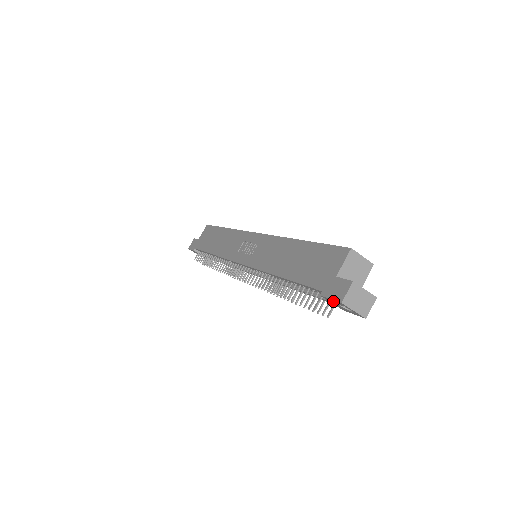
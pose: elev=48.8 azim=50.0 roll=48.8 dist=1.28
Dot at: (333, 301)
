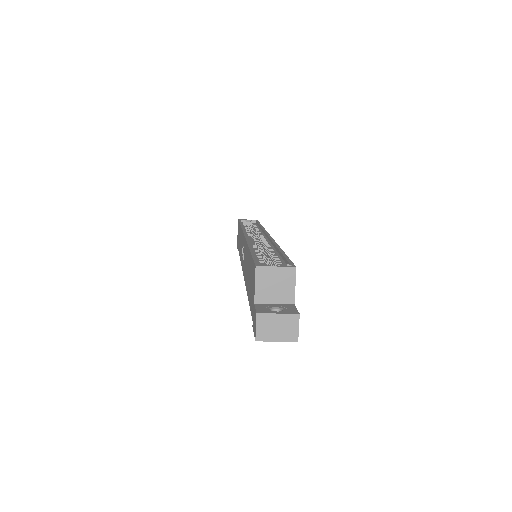
Dot at: occluded
